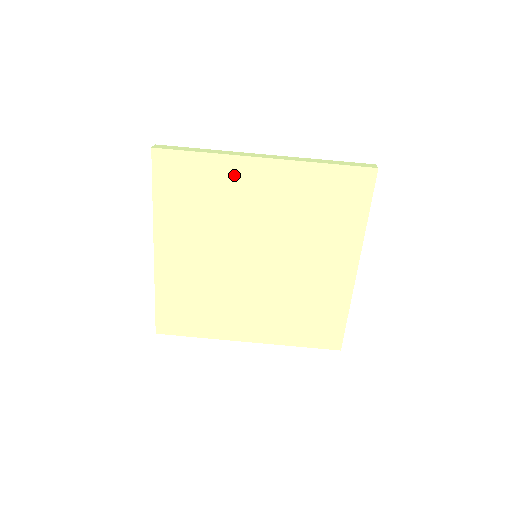
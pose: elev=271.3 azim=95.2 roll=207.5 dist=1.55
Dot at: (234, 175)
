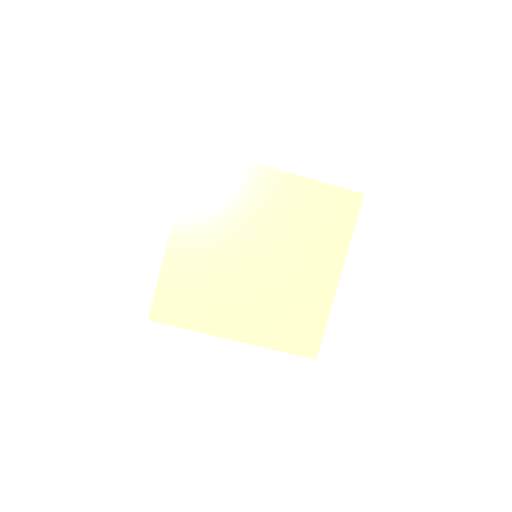
Dot at: (253, 179)
